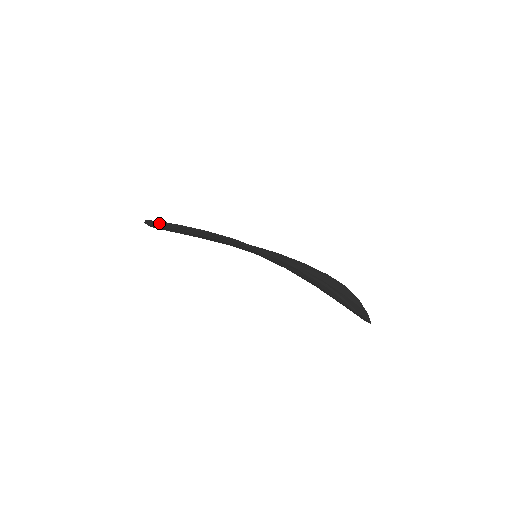
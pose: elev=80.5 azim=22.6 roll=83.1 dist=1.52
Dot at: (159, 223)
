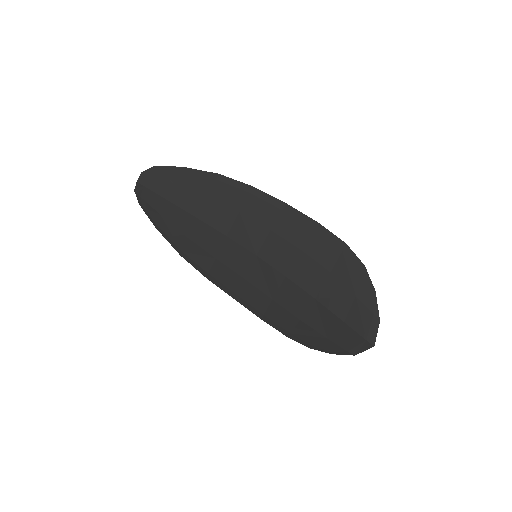
Dot at: (181, 171)
